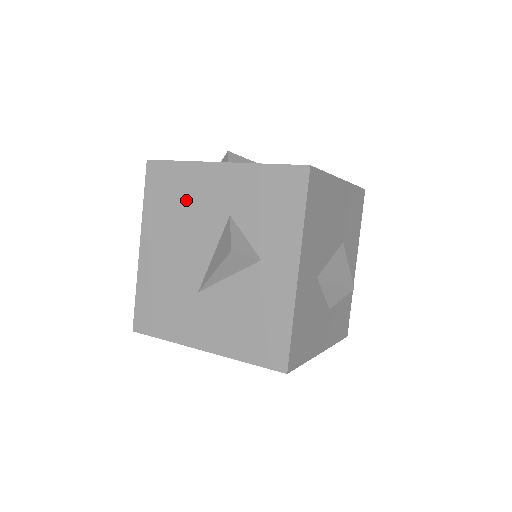
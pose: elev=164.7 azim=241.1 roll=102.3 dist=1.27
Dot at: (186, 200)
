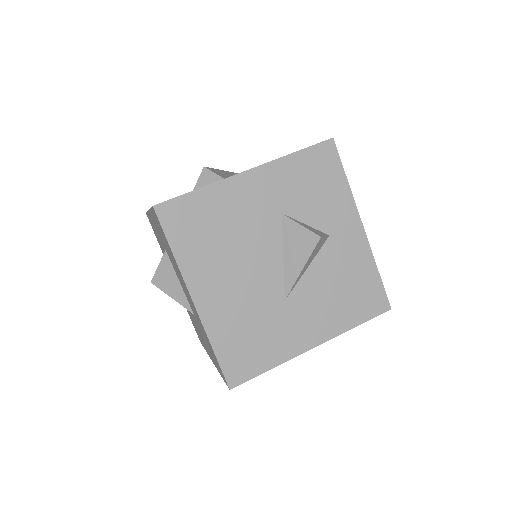
Dot at: (227, 224)
